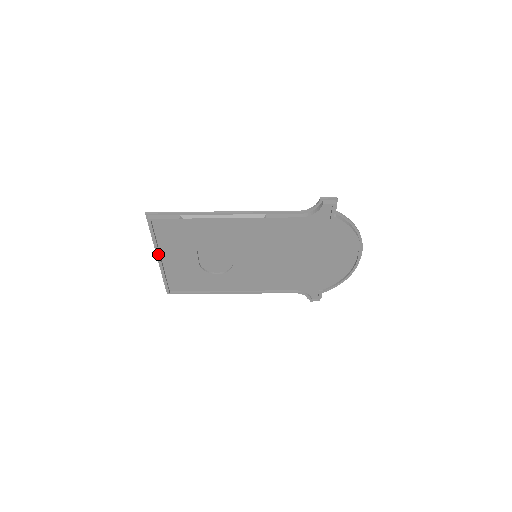
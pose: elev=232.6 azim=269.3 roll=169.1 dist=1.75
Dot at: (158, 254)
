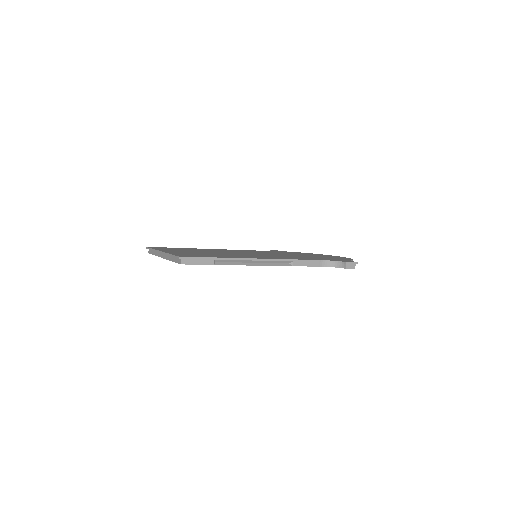
Dot at: (166, 259)
